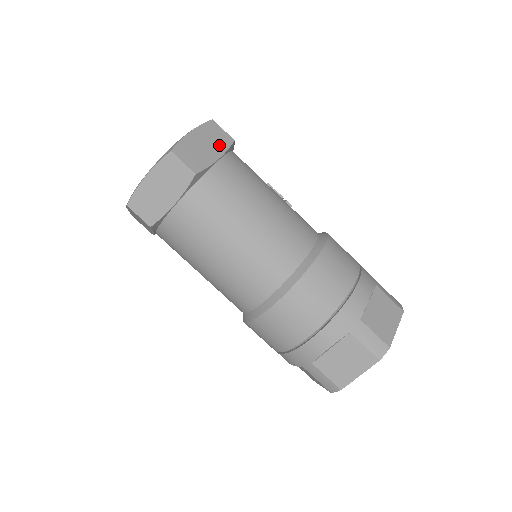
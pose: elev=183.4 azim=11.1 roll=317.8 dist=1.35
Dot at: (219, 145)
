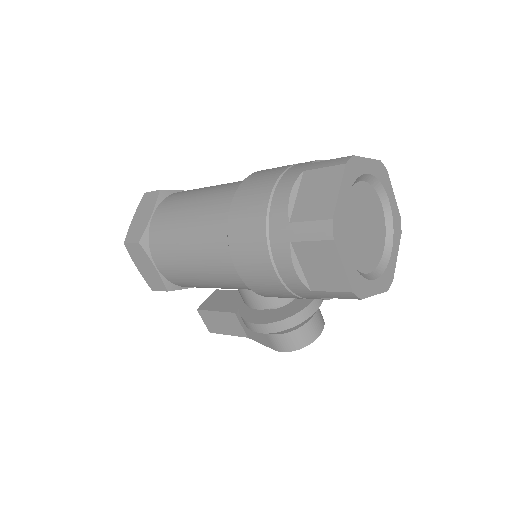
Dot at: occluded
